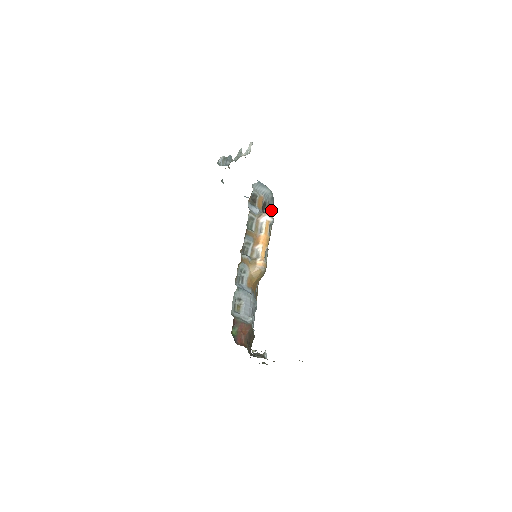
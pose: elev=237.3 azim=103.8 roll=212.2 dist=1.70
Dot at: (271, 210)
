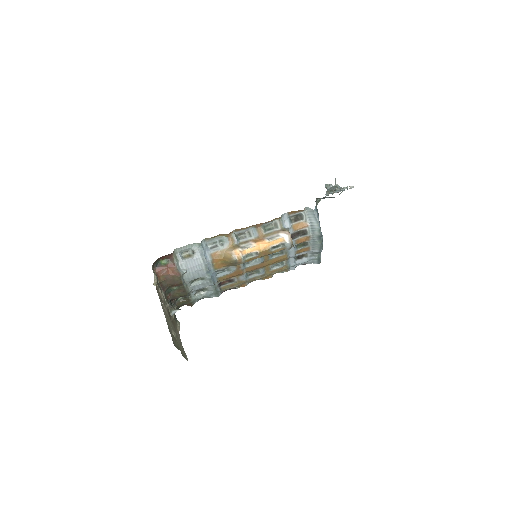
Dot at: (318, 250)
